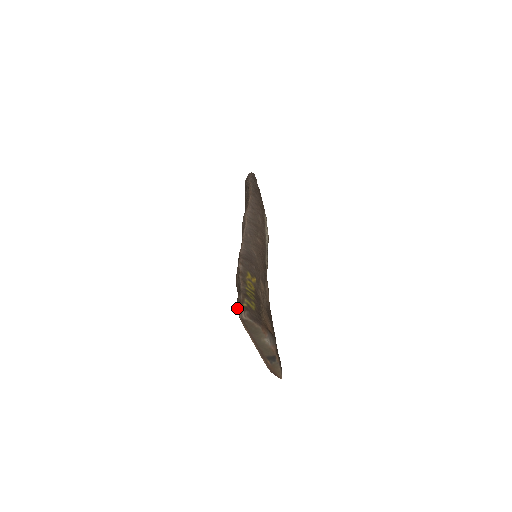
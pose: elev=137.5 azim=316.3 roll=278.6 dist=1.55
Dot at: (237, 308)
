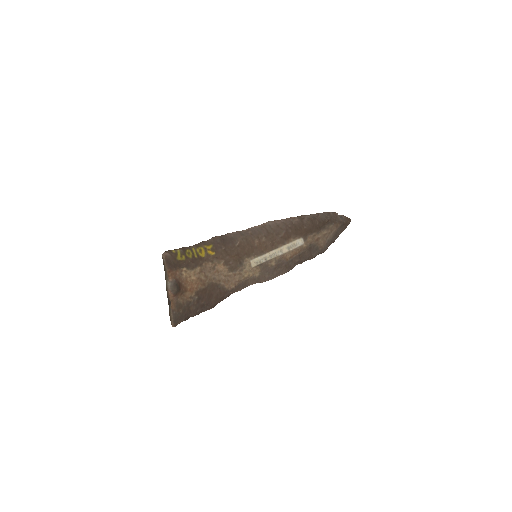
Dot at: occluded
